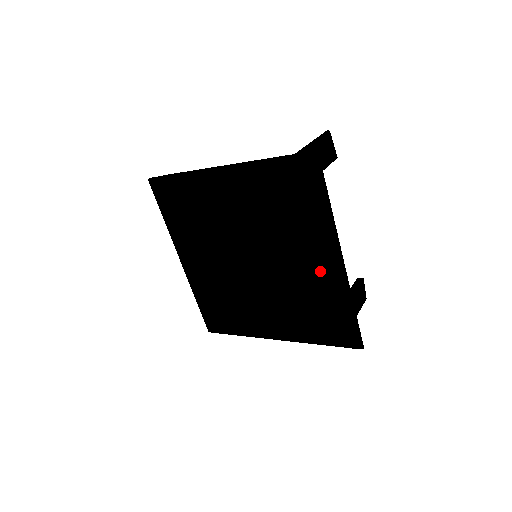
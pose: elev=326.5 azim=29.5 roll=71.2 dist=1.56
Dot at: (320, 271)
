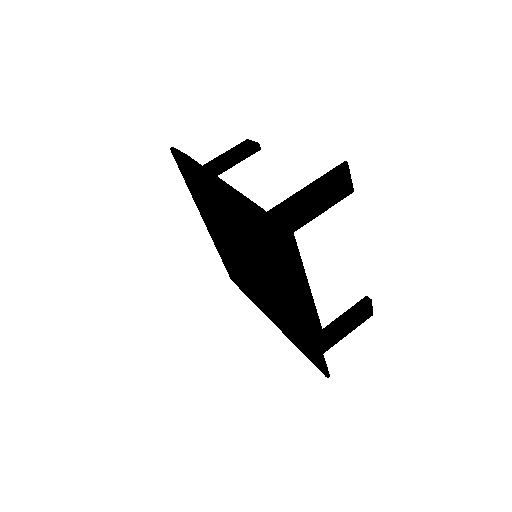
Dot at: (293, 309)
